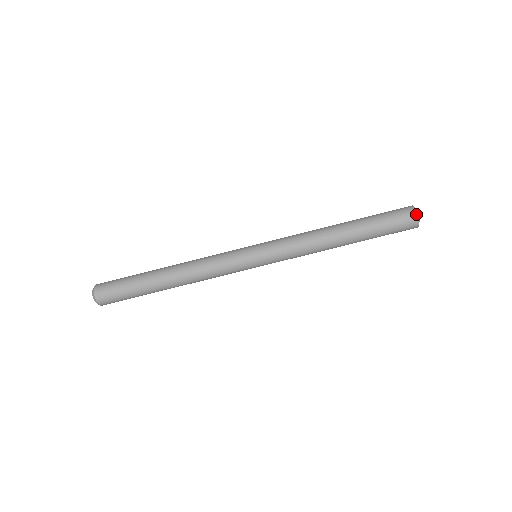
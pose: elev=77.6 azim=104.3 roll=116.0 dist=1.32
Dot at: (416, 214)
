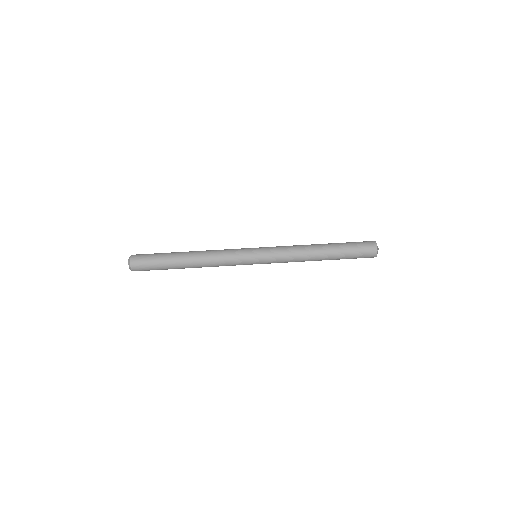
Dot at: (376, 249)
